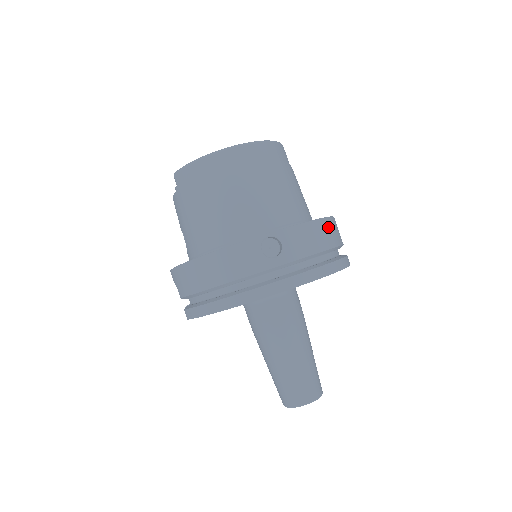
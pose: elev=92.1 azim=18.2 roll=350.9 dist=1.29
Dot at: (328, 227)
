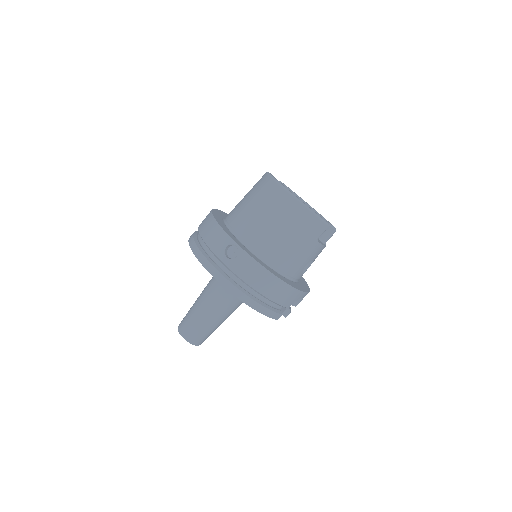
Dot at: (275, 284)
